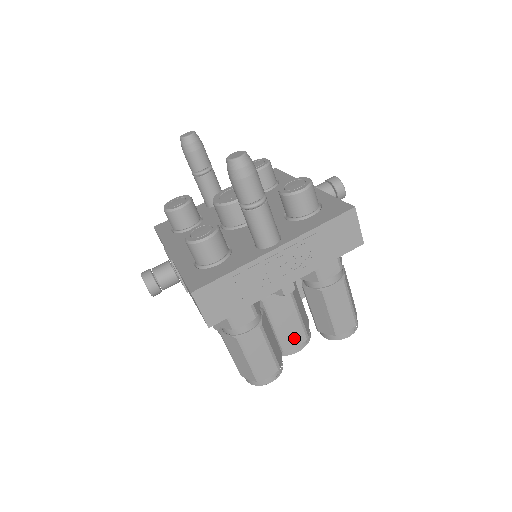
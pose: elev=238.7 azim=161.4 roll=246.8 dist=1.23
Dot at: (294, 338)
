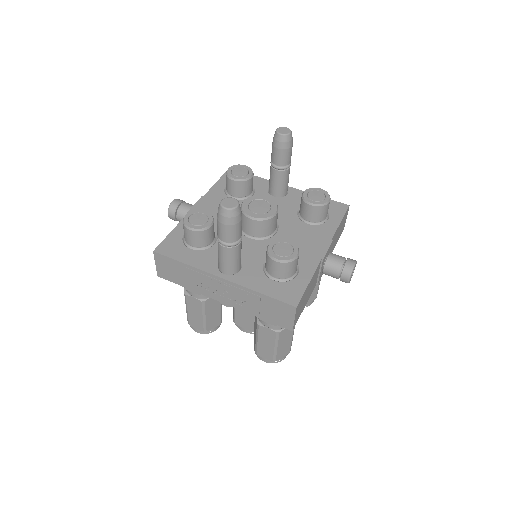
Dot at: (245, 323)
